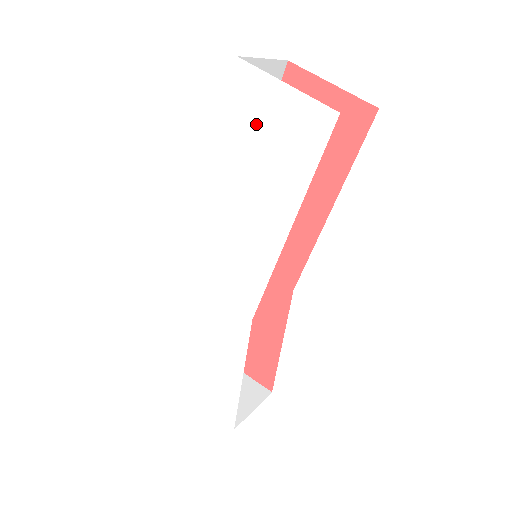
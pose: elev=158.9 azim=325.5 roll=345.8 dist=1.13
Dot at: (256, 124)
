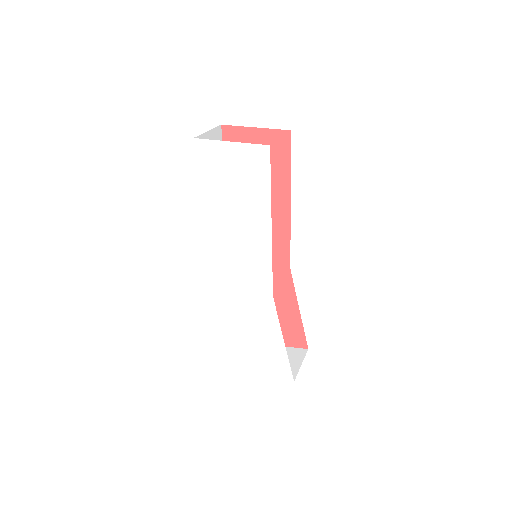
Dot at: (222, 172)
